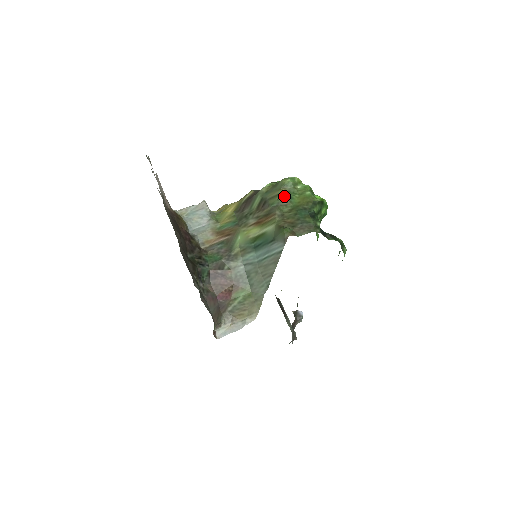
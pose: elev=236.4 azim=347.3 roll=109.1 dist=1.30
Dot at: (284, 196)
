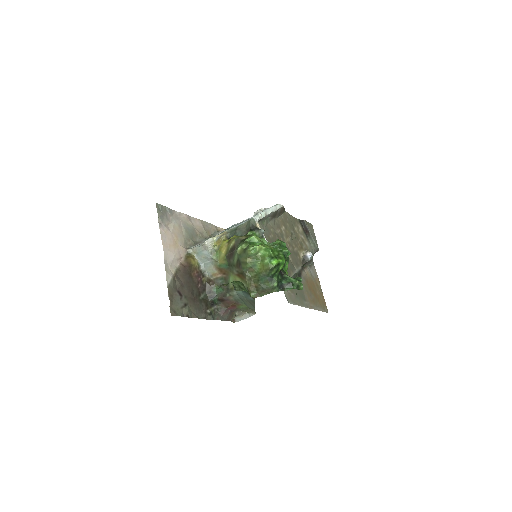
Dot at: (250, 265)
